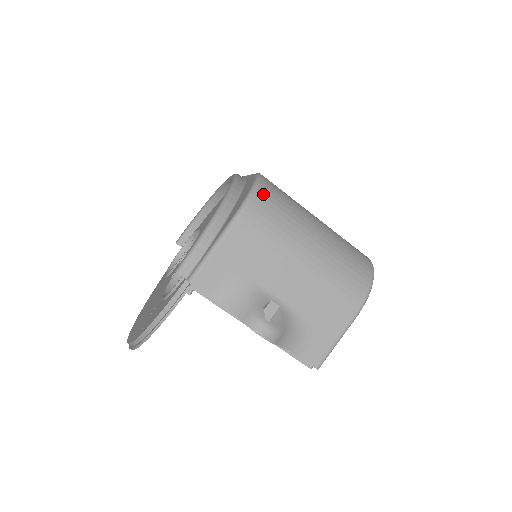
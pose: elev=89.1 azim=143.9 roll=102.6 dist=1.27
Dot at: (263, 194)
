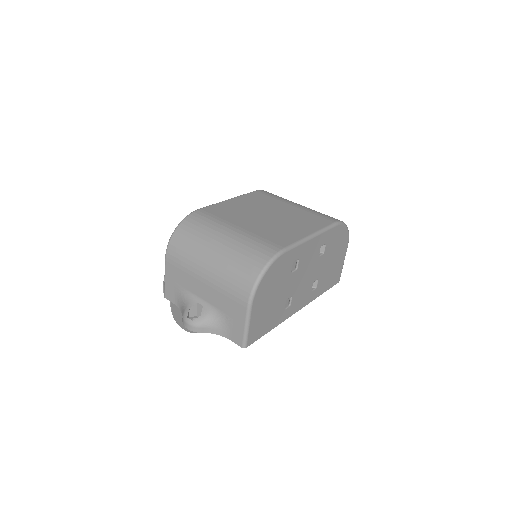
Dot at: (180, 231)
